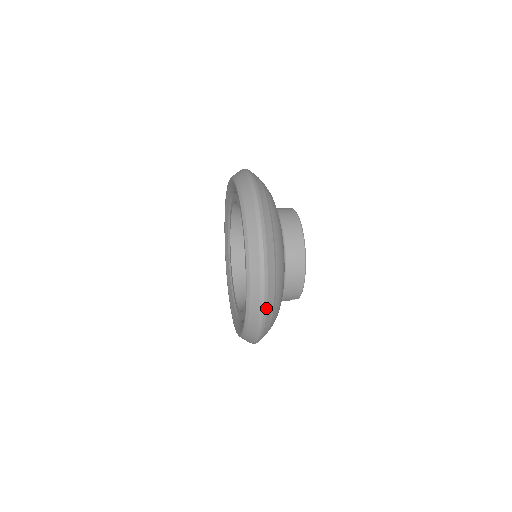
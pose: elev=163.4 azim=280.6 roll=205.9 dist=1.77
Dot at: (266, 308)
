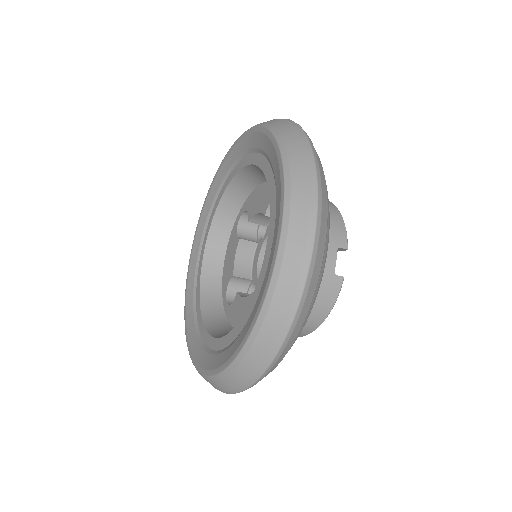
Dot at: occluded
